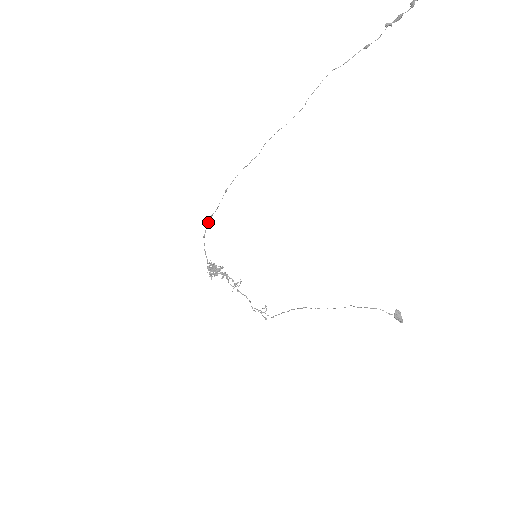
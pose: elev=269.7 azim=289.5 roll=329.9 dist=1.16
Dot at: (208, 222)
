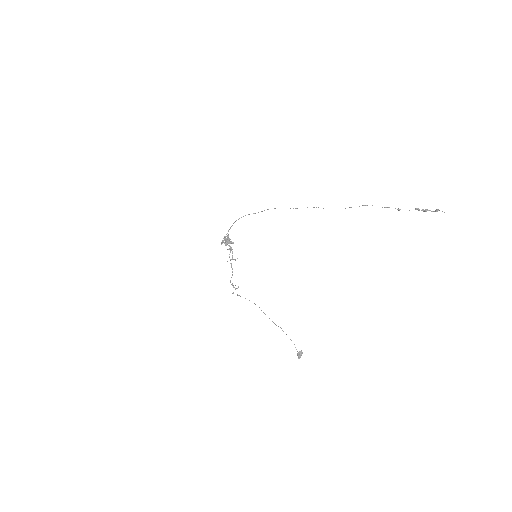
Dot at: (245, 215)
